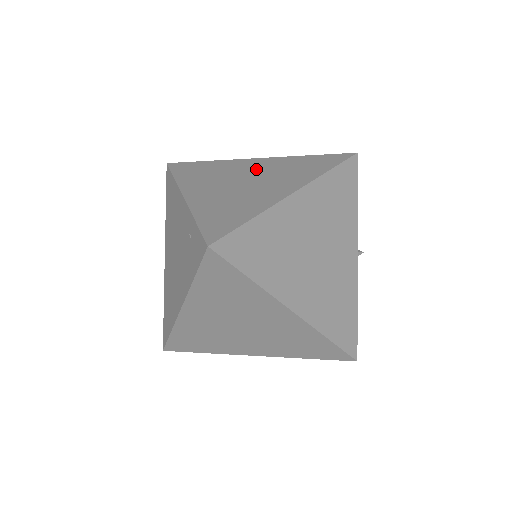
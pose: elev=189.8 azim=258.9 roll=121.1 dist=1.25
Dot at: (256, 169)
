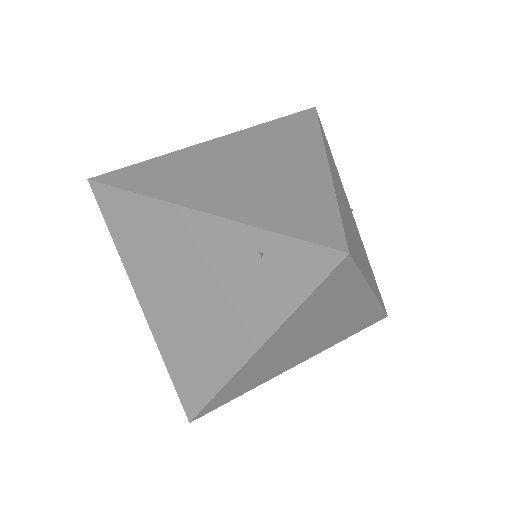
Dot at: (236, 151)
